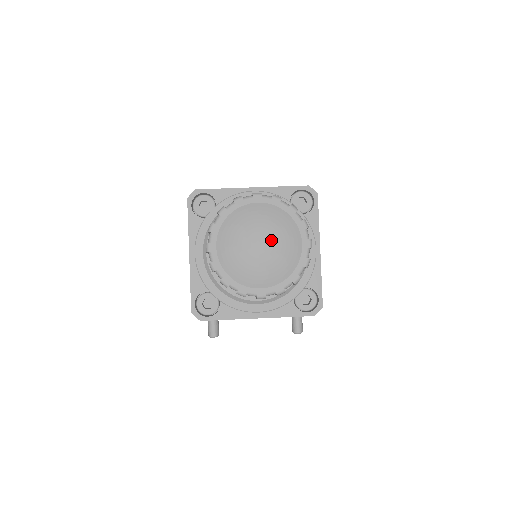
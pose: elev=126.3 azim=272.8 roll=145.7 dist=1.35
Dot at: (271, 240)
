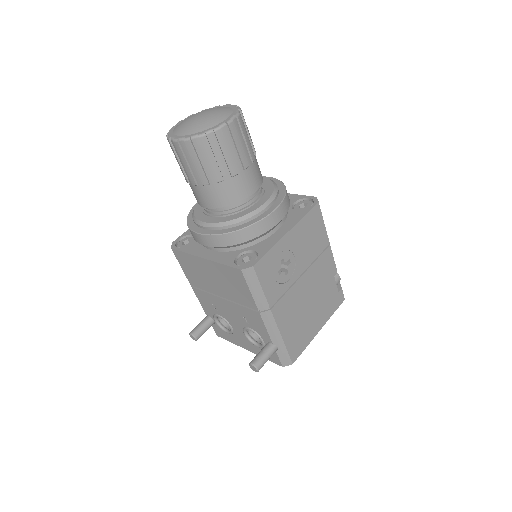
Dot at: (208, 114)
